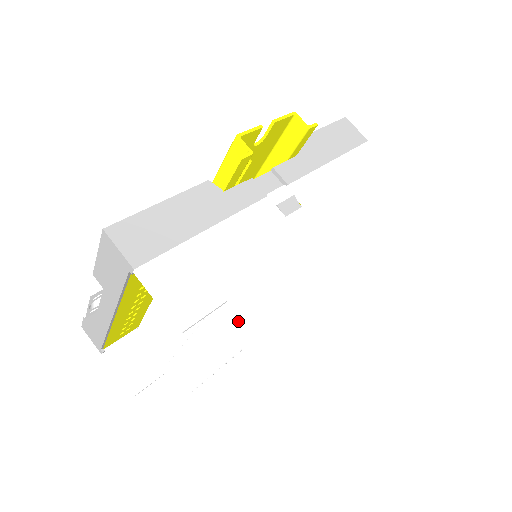
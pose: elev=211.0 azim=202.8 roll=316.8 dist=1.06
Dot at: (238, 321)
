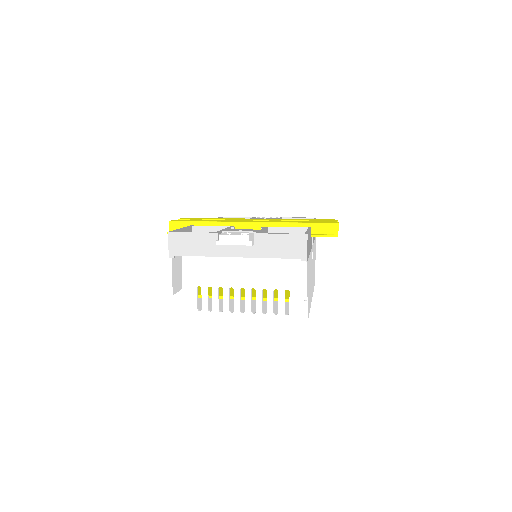
Dot at: (304, 304)
